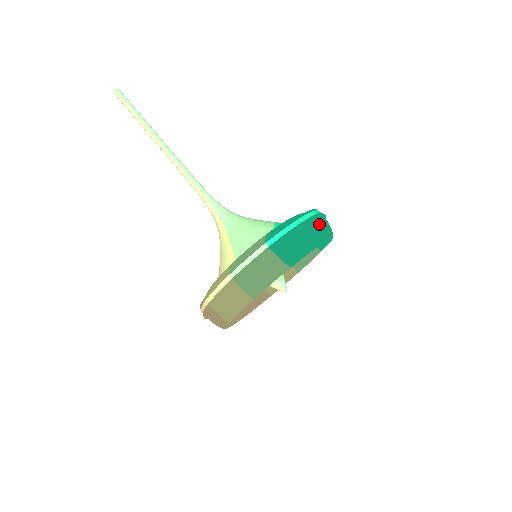
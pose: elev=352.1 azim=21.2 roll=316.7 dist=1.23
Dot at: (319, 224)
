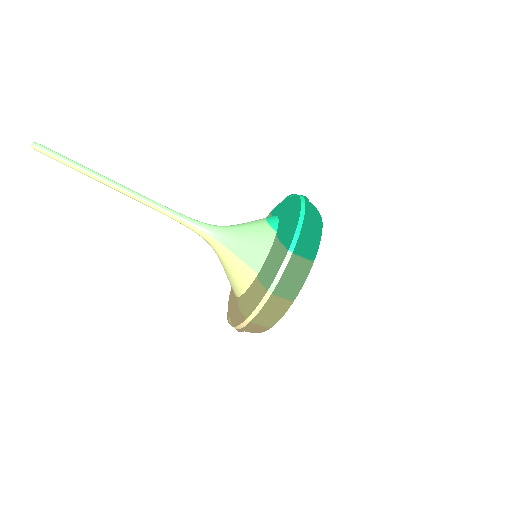
Dot at: (313, 210)
